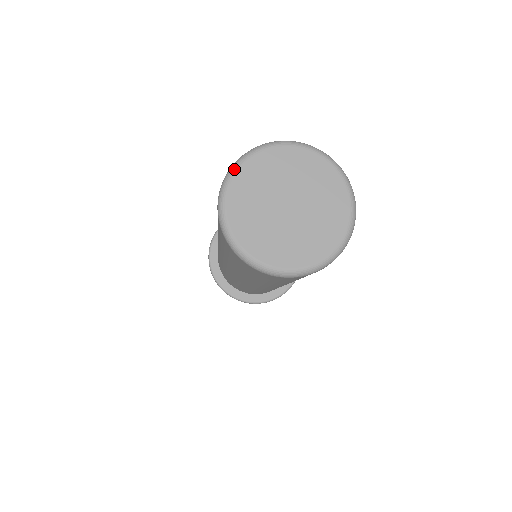
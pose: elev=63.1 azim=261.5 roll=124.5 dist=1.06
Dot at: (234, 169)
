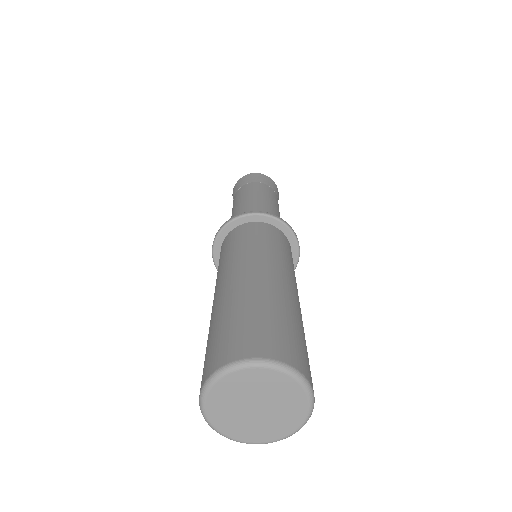
Dot at: (208, 388)
